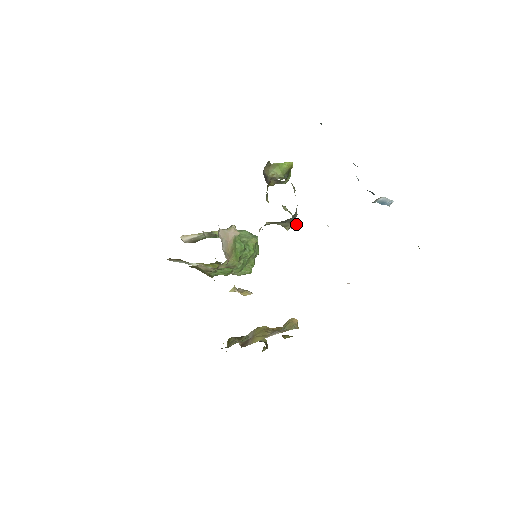
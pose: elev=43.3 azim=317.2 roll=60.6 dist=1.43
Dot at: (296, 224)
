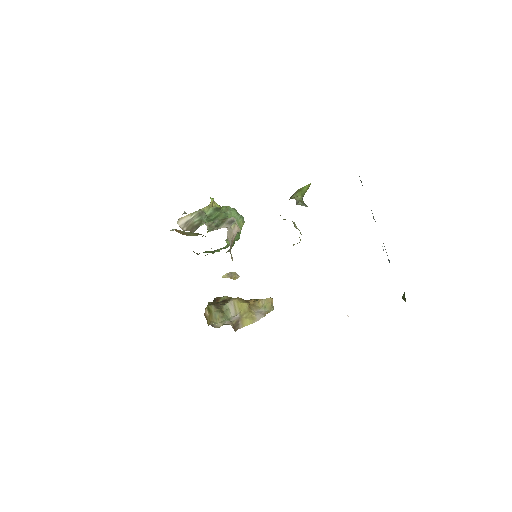
Dot at: occluded
